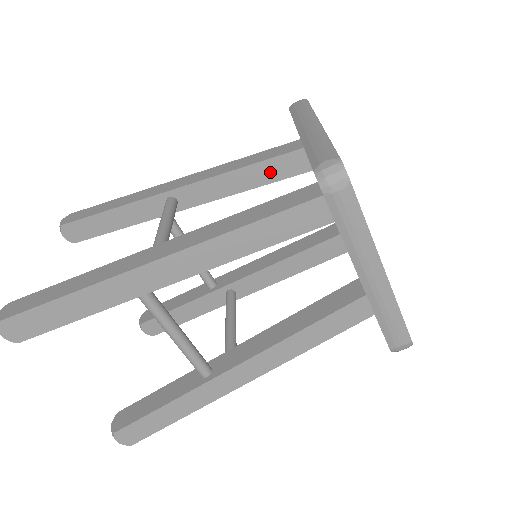
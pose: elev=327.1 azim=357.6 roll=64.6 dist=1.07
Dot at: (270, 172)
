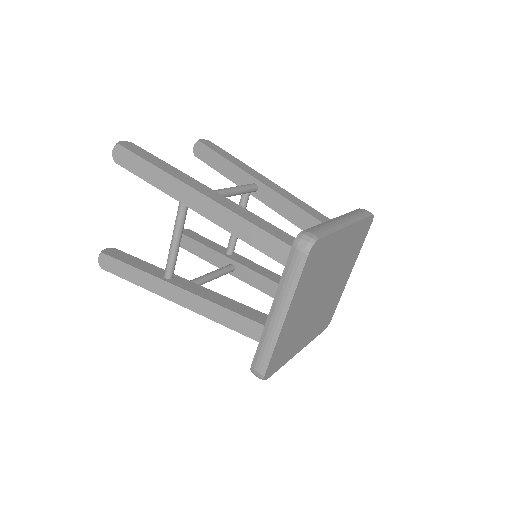
Dot at: occluded
